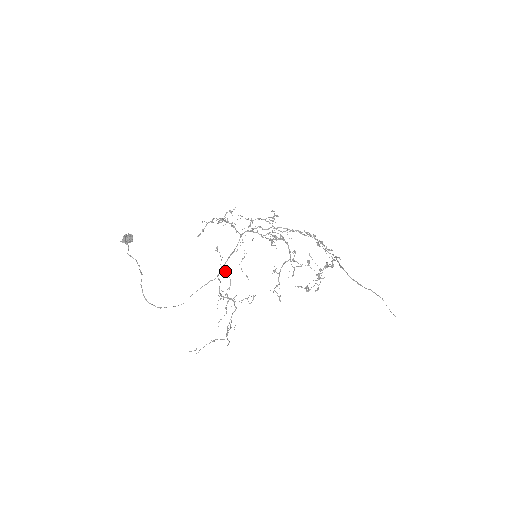
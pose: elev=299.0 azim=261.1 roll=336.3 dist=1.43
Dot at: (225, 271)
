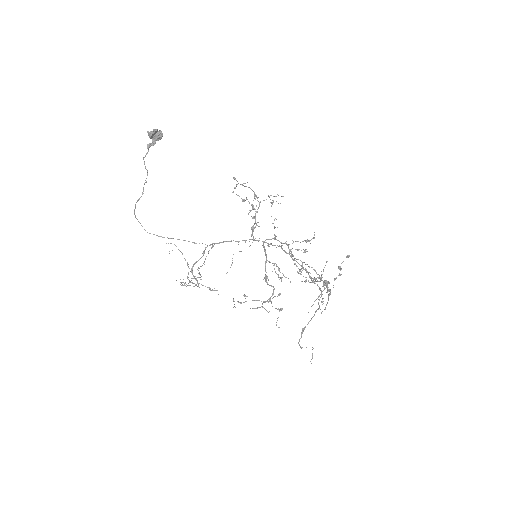
Dot at: (199, 273)
